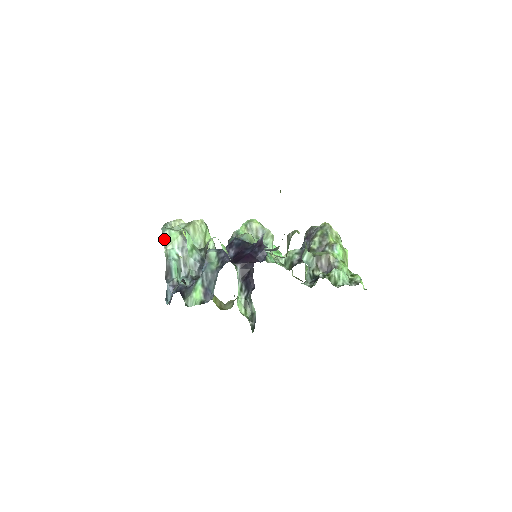
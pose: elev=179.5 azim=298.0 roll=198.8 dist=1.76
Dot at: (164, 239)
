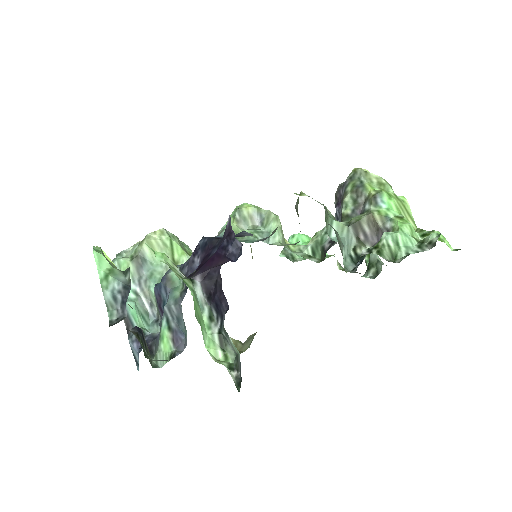
Dot at: occluded
